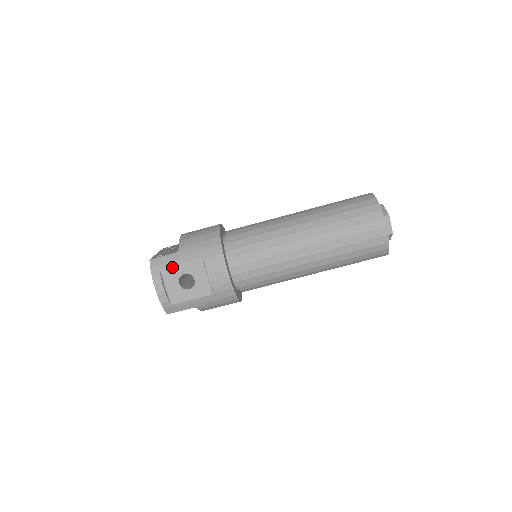
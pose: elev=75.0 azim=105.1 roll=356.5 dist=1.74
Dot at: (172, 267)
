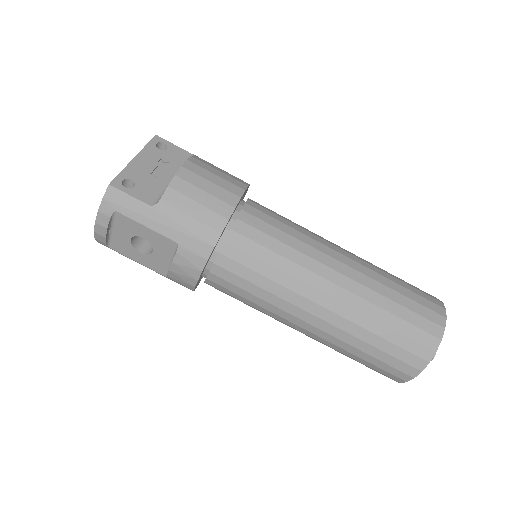
Dot at: (132, 221)
